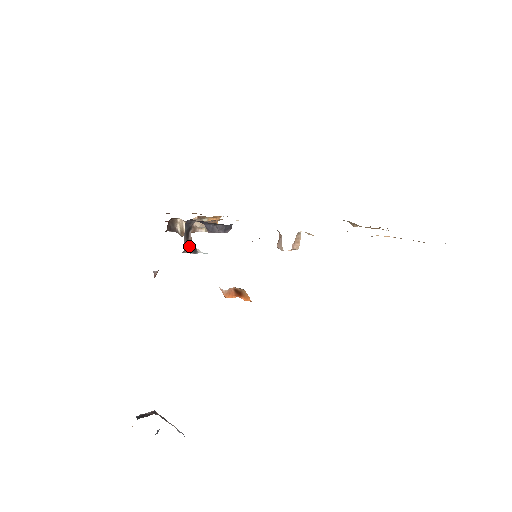
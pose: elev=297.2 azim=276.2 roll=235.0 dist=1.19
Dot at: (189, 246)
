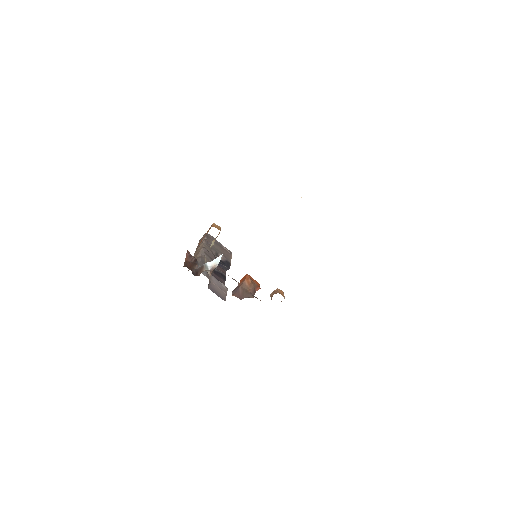
Dot at: (211, 274)
